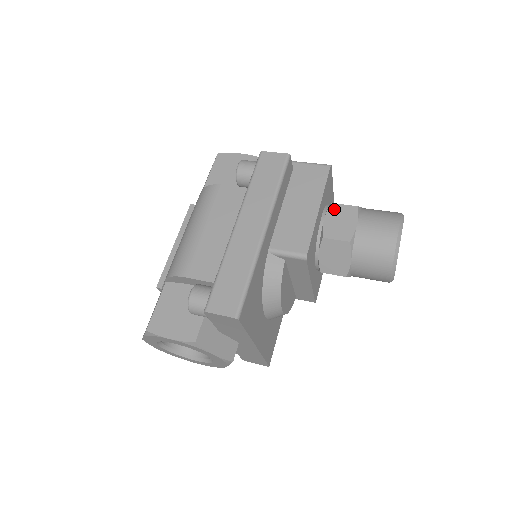
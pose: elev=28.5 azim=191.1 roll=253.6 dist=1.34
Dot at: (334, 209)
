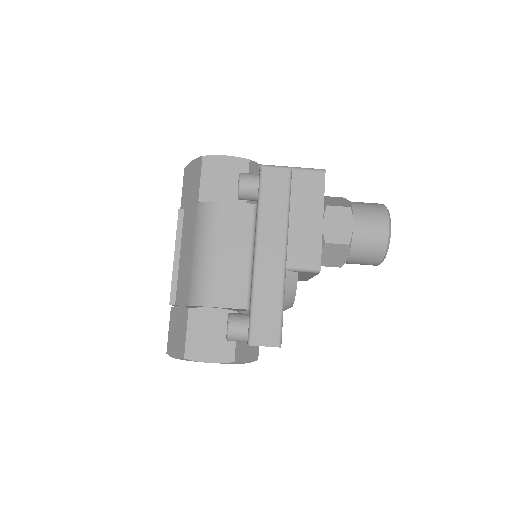
Dot at: (330, 212)
